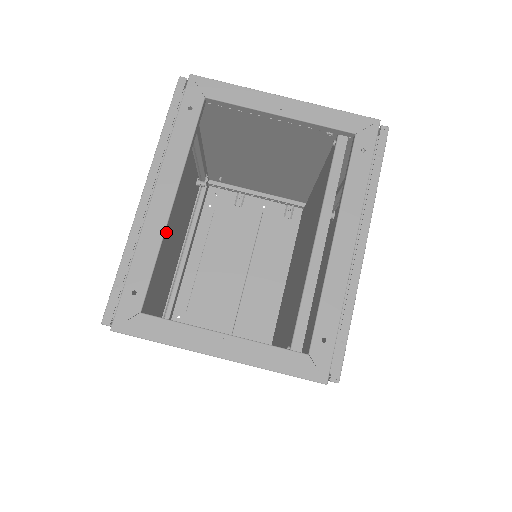
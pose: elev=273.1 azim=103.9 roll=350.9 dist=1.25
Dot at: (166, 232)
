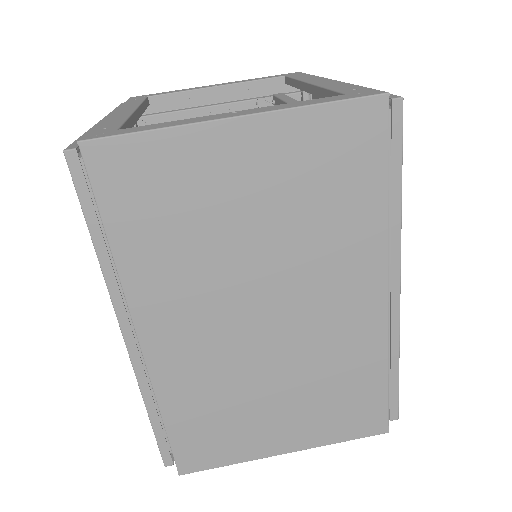
Dot at: (134, 122)
